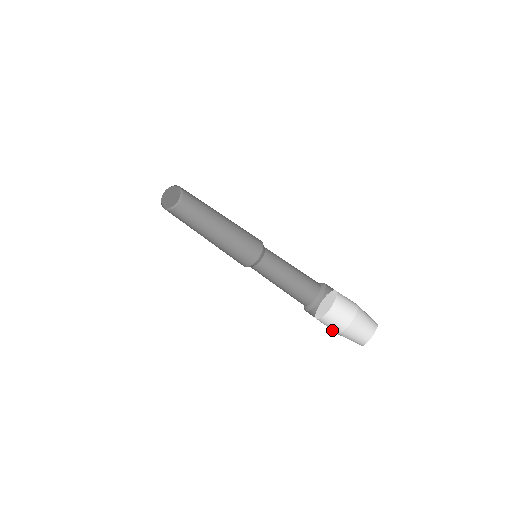
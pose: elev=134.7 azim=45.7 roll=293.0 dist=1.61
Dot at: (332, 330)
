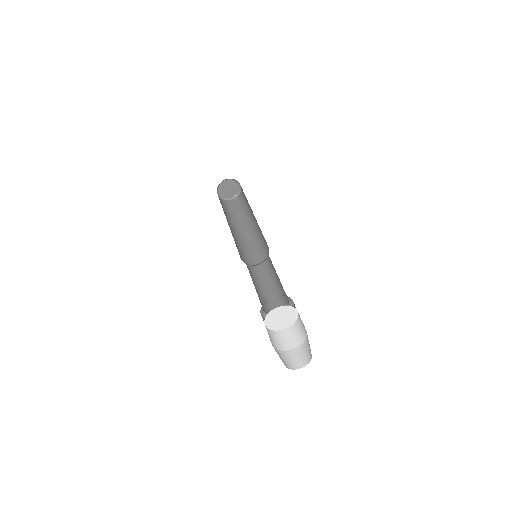
Dot at: (272, 342)
